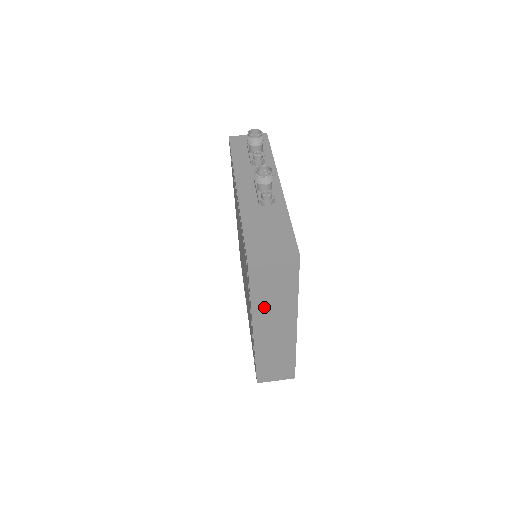
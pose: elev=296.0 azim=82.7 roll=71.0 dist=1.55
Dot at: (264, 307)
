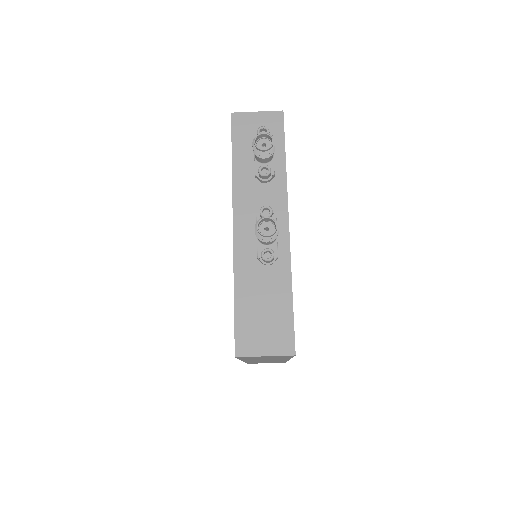
Dot at: (254, 359)
